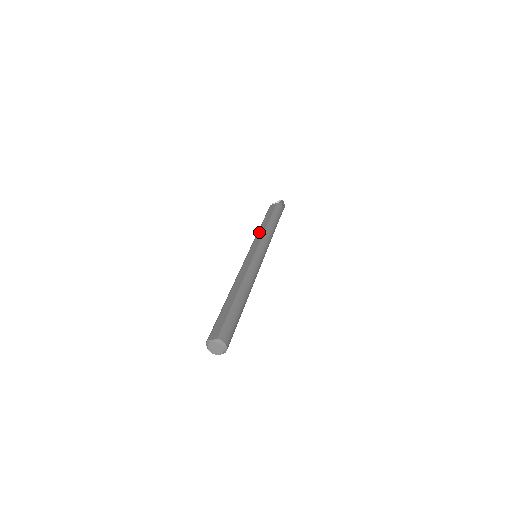
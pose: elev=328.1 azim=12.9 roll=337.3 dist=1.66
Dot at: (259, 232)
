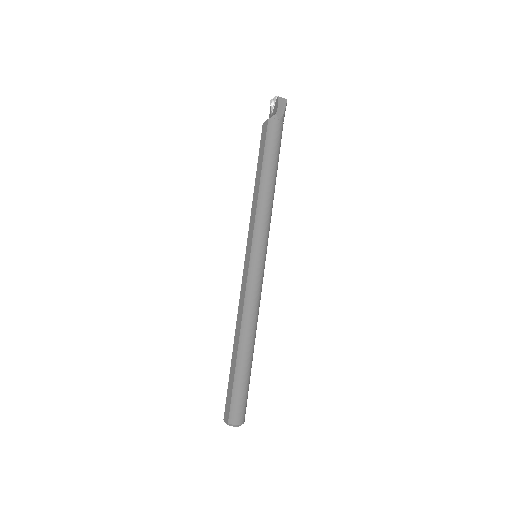
Dot at: (252, 209)
